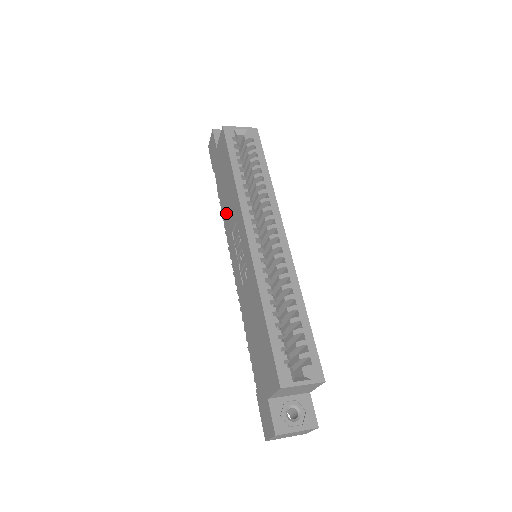
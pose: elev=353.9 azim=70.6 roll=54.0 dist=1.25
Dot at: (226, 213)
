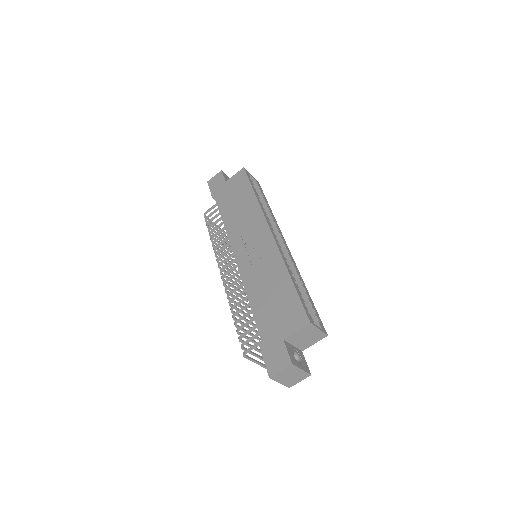
Dot at: (233, 222)
